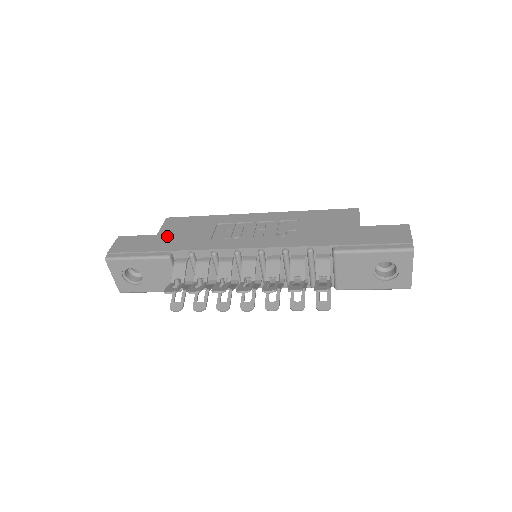
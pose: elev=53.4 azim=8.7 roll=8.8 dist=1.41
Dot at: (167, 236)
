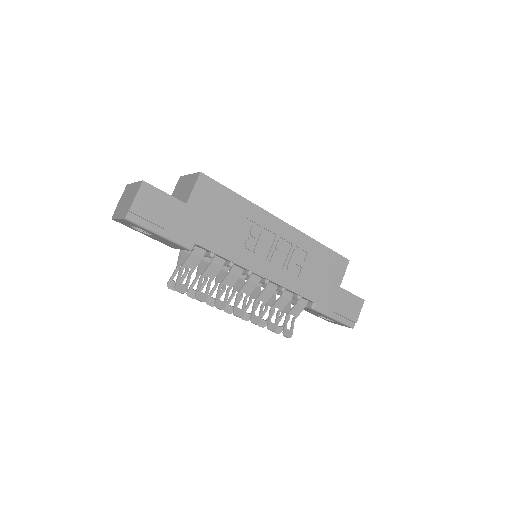
Dot at: (197, 214)
